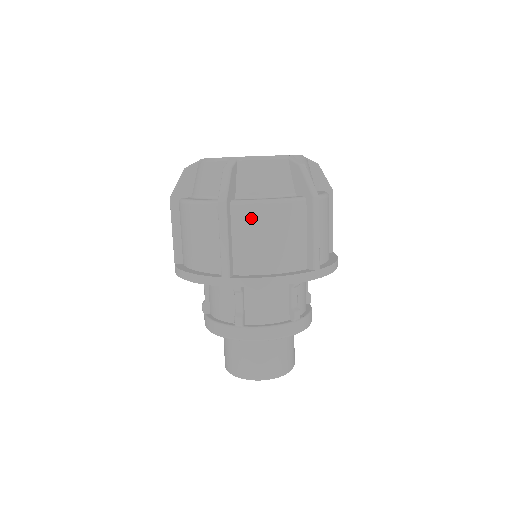
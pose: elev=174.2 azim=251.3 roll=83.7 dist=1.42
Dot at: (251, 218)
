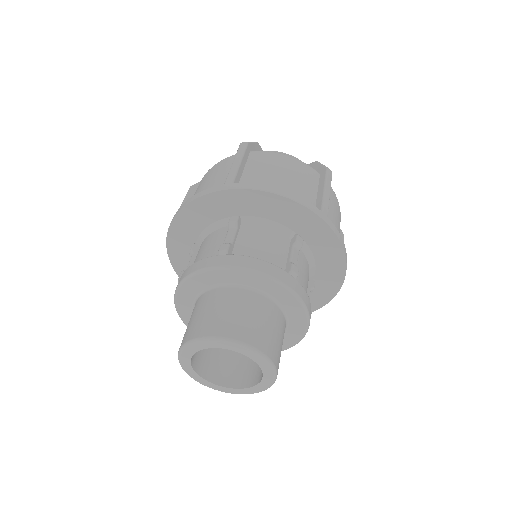
Dot at: (267, 159)
